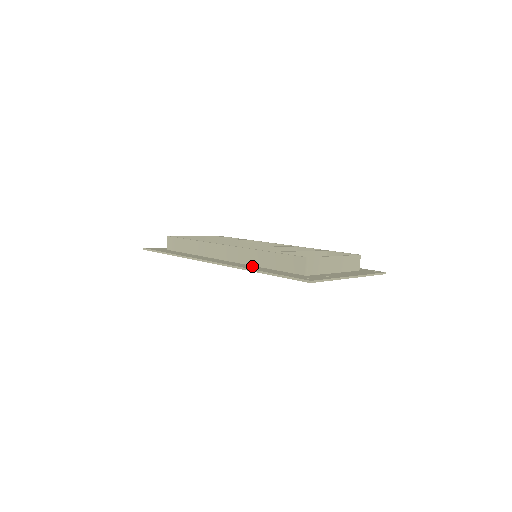
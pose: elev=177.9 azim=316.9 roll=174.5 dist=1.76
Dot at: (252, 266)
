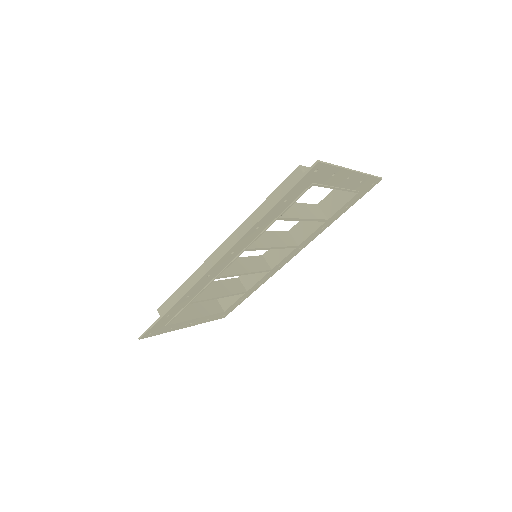
Dot at: (256, 231)
